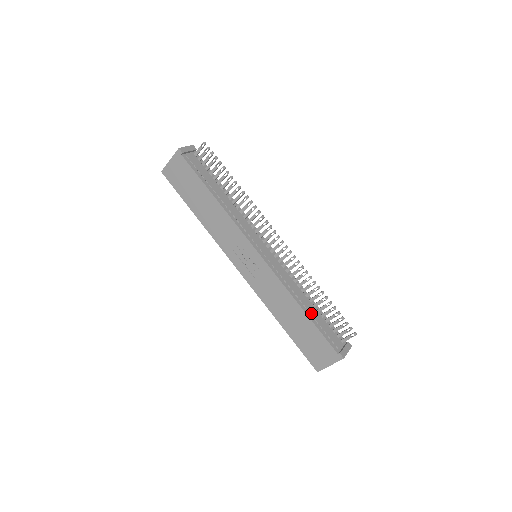
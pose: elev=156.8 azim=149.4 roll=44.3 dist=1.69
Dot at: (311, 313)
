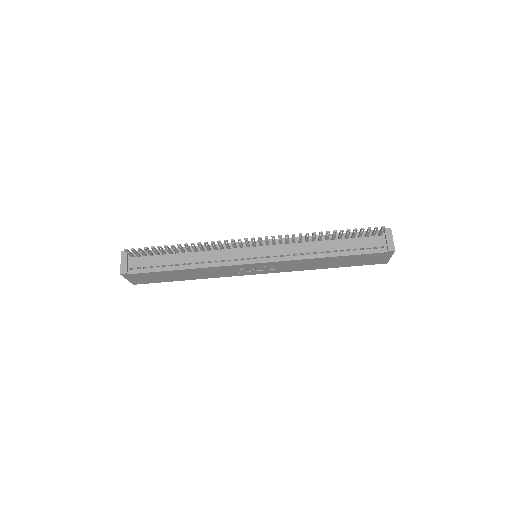
Dot at: (337, 250)
